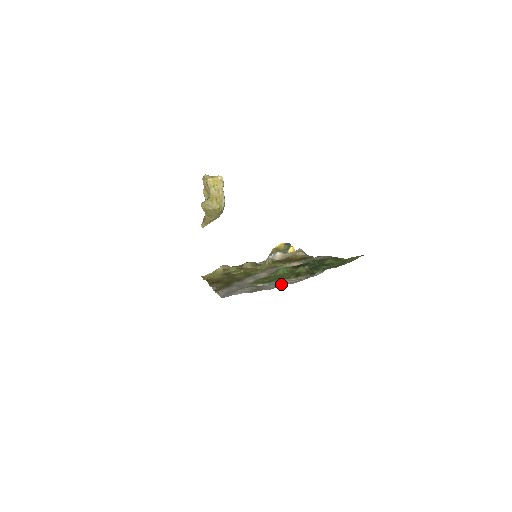
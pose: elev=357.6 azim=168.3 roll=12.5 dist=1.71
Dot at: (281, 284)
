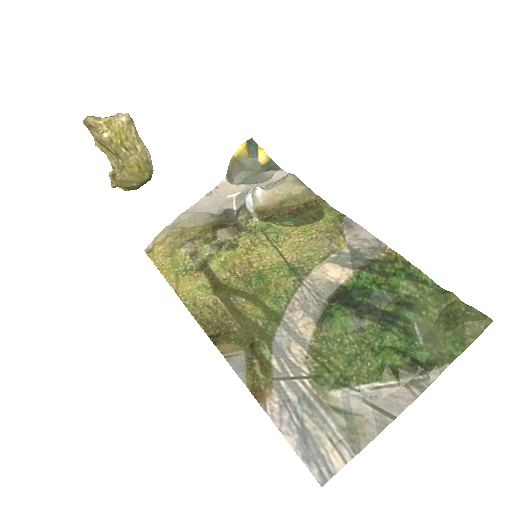
Dot at: (380, 403)
